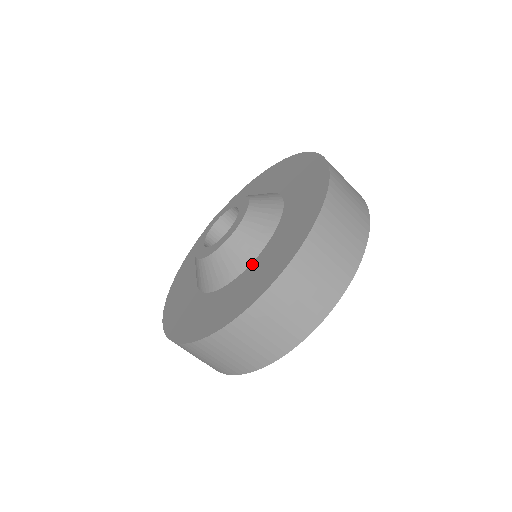
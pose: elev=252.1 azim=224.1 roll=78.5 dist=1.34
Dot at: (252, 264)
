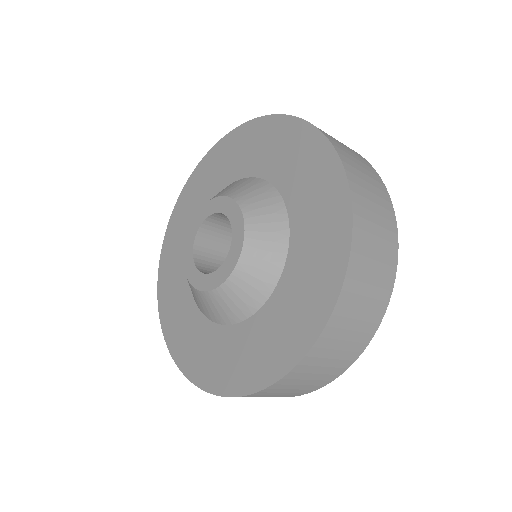
Dot at: (245, 323)
